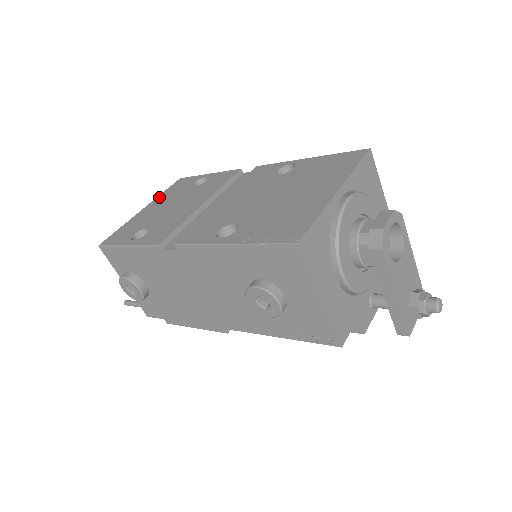
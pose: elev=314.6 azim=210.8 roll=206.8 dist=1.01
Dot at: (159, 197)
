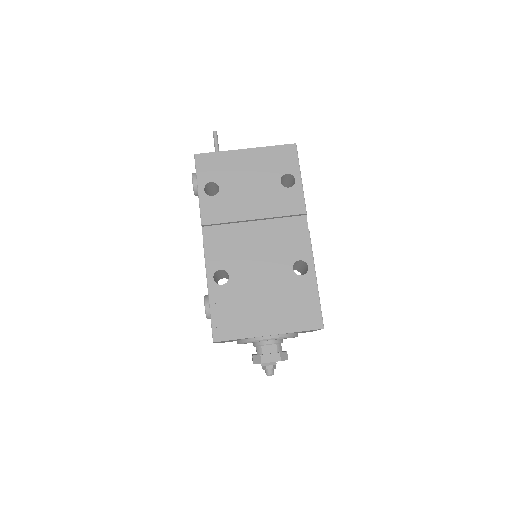
Dot at: (263, 150)
